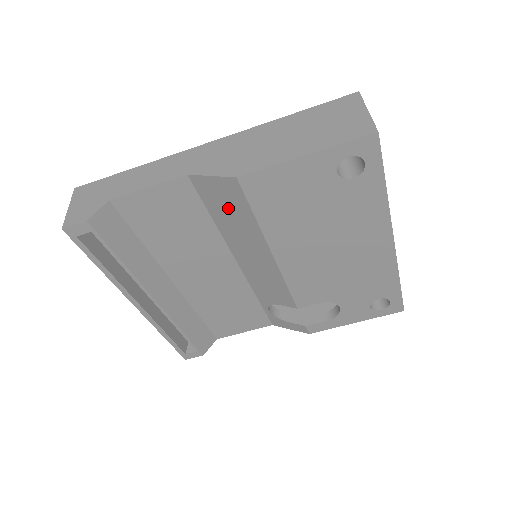
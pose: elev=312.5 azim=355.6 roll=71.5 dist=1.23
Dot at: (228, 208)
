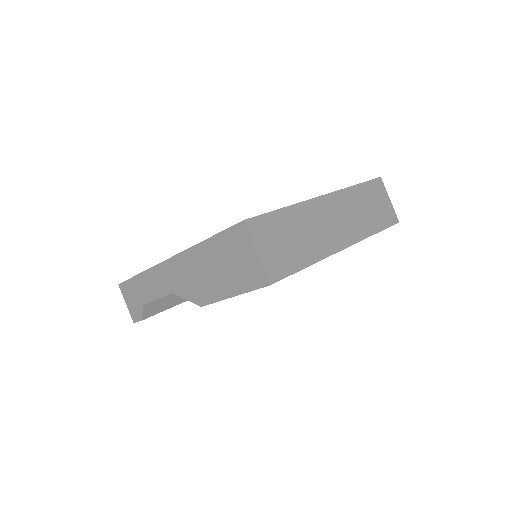
Dot at: occluded
